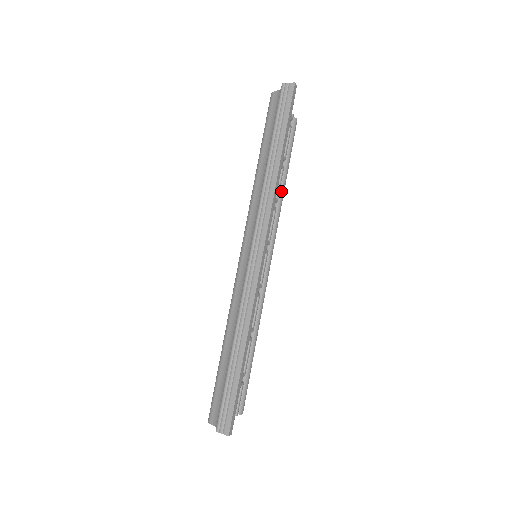
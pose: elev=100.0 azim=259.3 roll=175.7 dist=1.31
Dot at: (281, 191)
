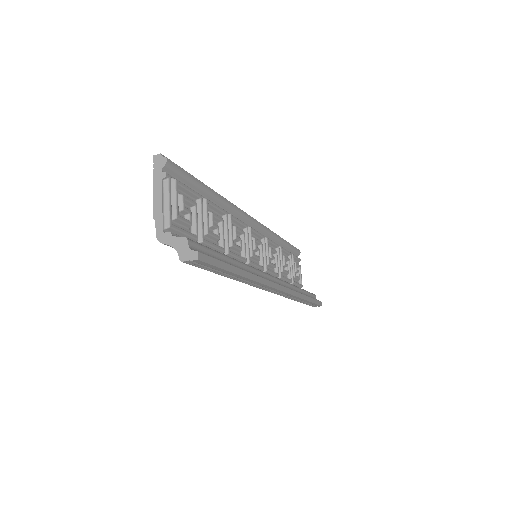
Dot at: (219, 201)
